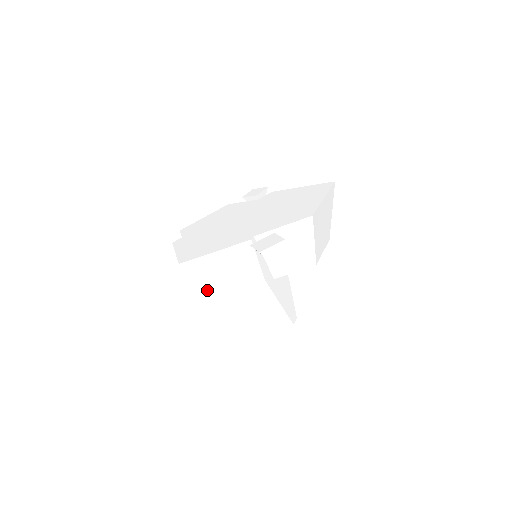
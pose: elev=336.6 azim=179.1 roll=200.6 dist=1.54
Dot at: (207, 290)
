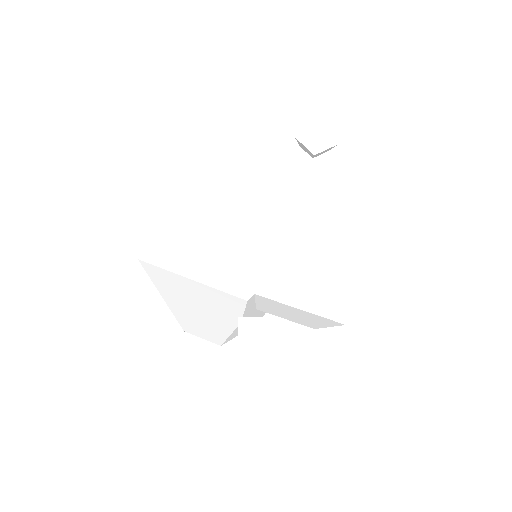
Dot at: (165, 289)
